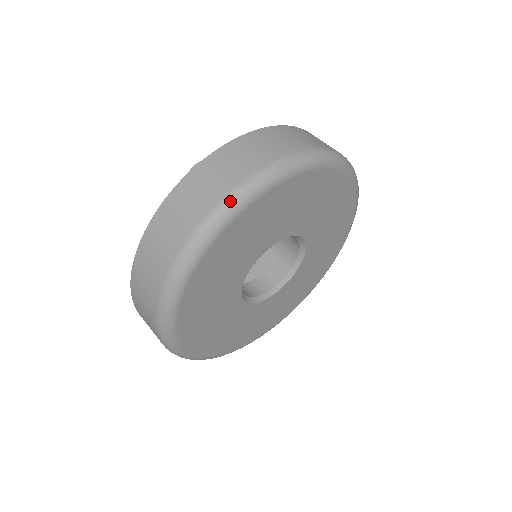
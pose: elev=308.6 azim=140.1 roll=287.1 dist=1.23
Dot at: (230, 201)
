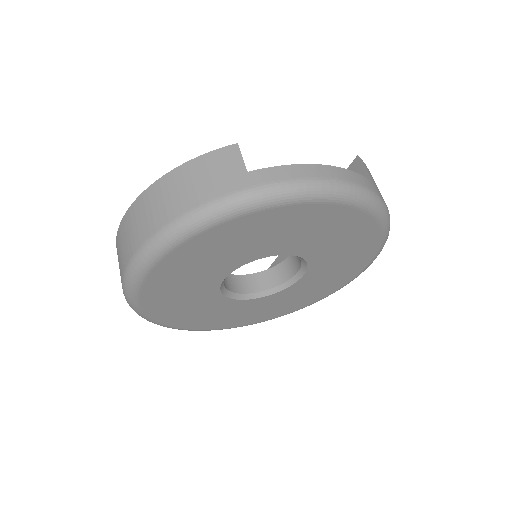
Dot at: (125, 283)
